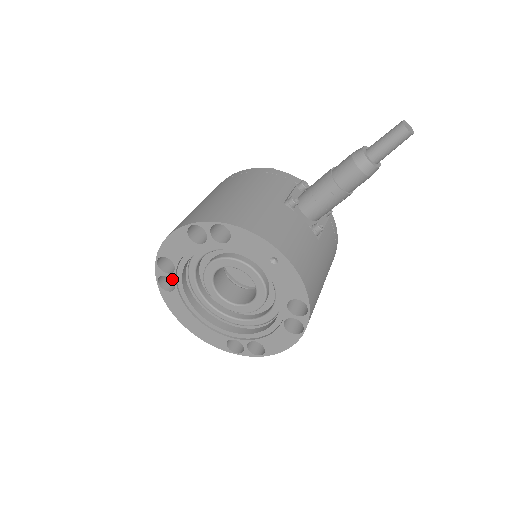
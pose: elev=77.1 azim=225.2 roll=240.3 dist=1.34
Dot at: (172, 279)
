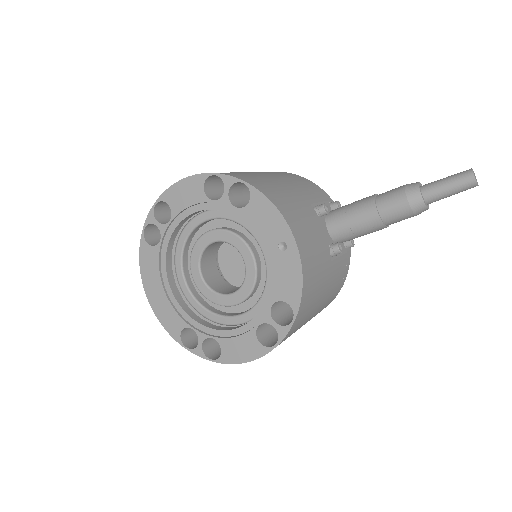
Dot at: (161, 231)
